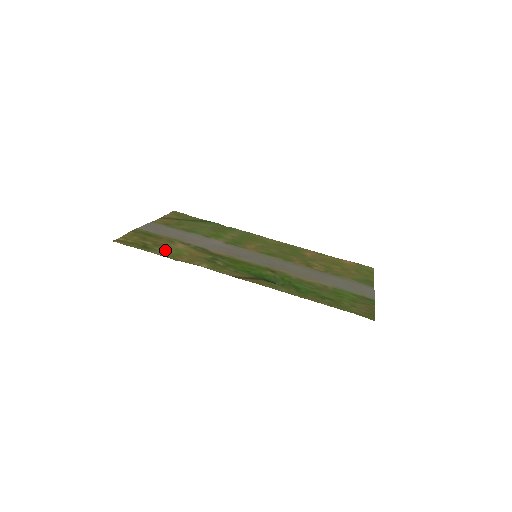
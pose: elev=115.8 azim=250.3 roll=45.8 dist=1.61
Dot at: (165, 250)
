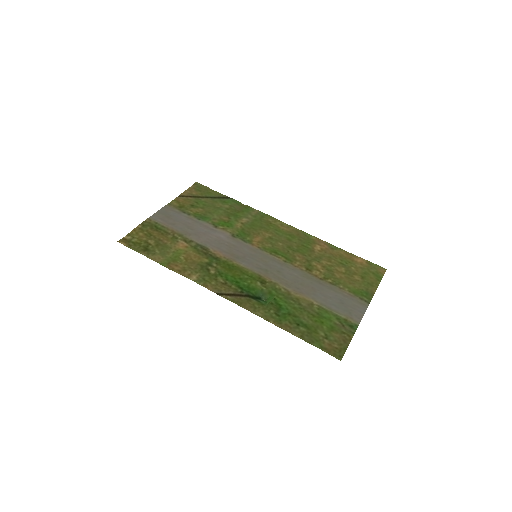
Dot at: (164, 253)
